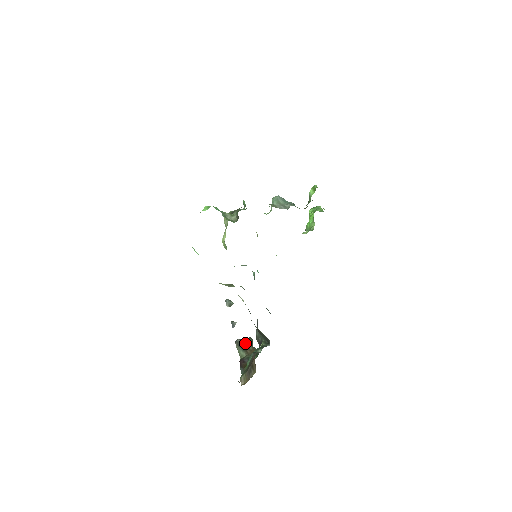
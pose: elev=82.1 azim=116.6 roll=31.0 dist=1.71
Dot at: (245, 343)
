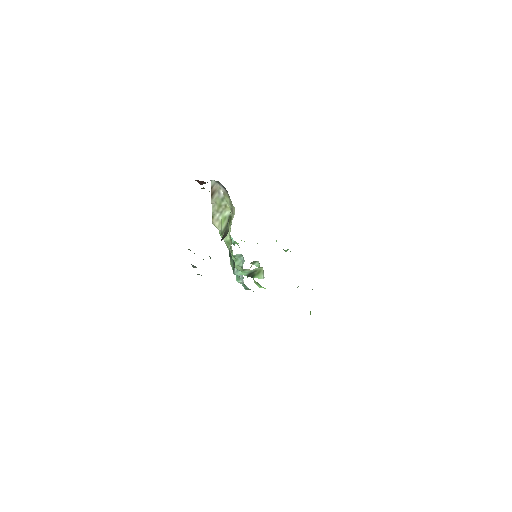
Dot at: occluded
